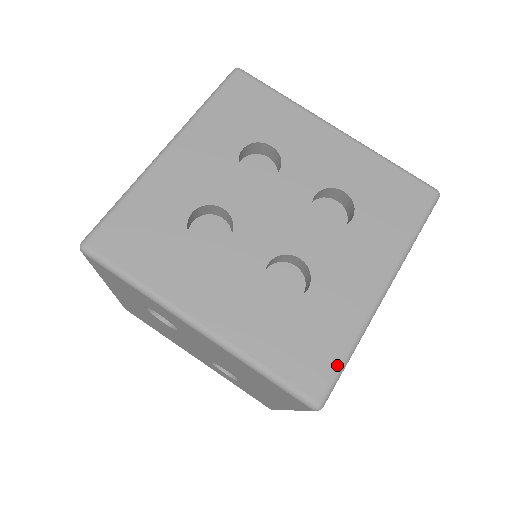
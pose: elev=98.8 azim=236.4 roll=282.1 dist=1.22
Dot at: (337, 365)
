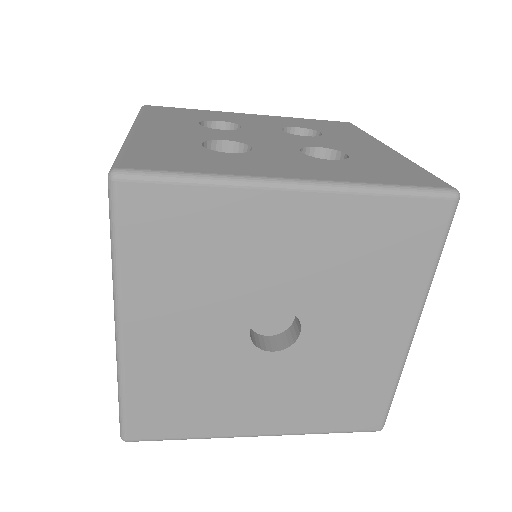
Dot at: (173, 170)
